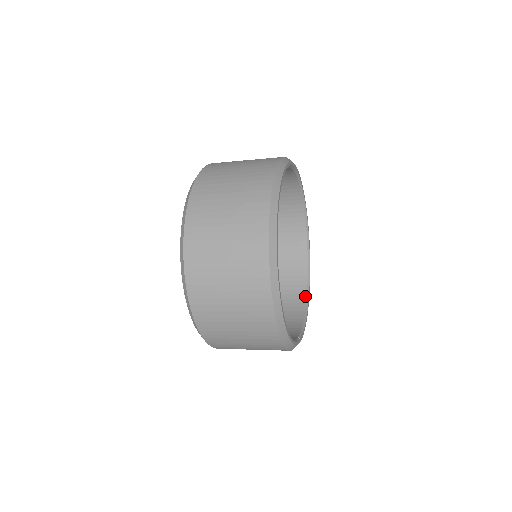
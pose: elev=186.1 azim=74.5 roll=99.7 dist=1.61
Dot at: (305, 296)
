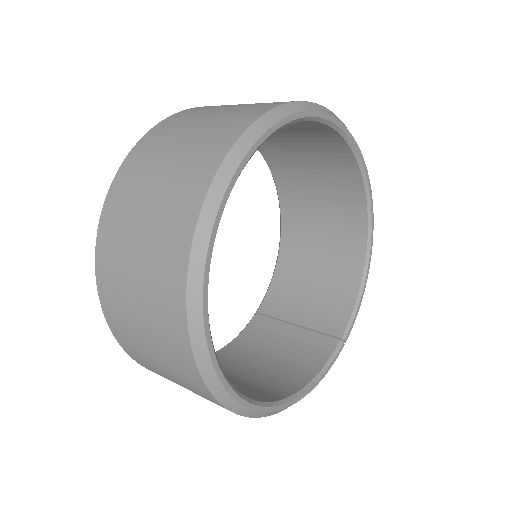
Dot at: (364, 246)
